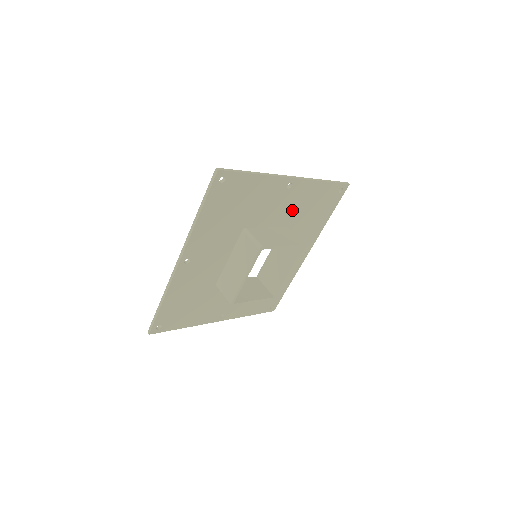
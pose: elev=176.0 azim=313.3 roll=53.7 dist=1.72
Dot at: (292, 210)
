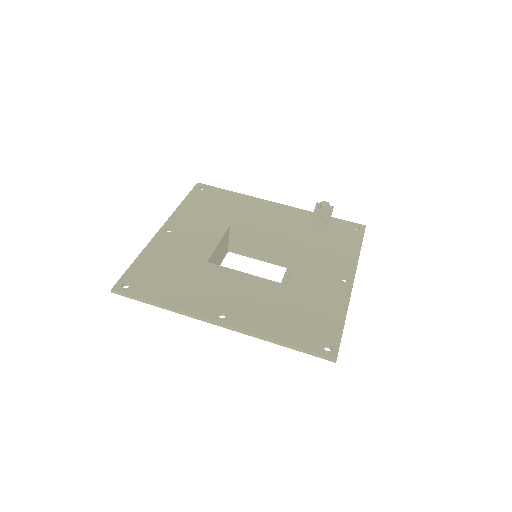
Dot at: (319, 258)
